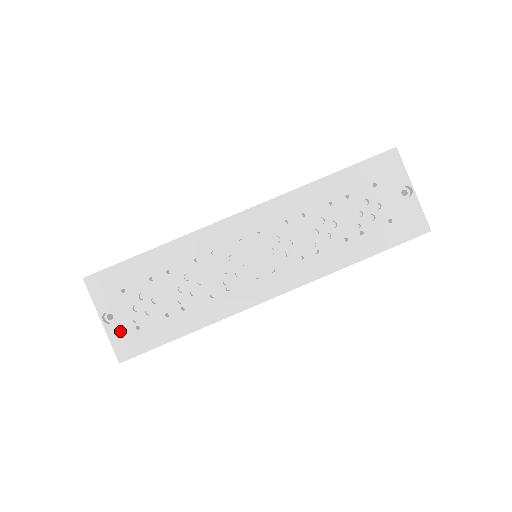
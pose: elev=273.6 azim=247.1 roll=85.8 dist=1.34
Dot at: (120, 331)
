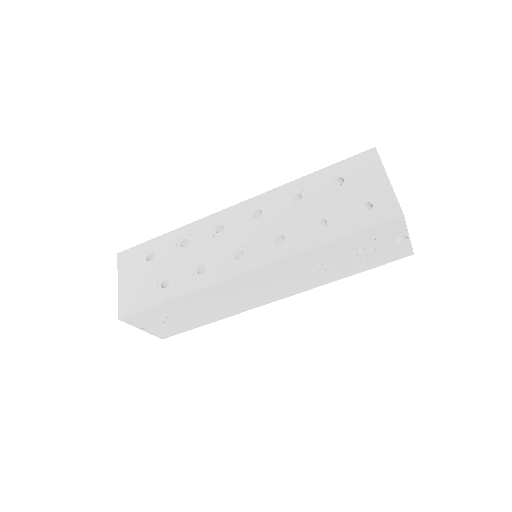
Dot at: (158, 331)
